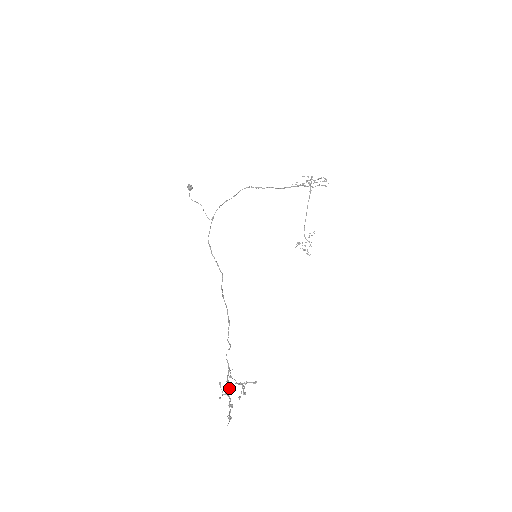
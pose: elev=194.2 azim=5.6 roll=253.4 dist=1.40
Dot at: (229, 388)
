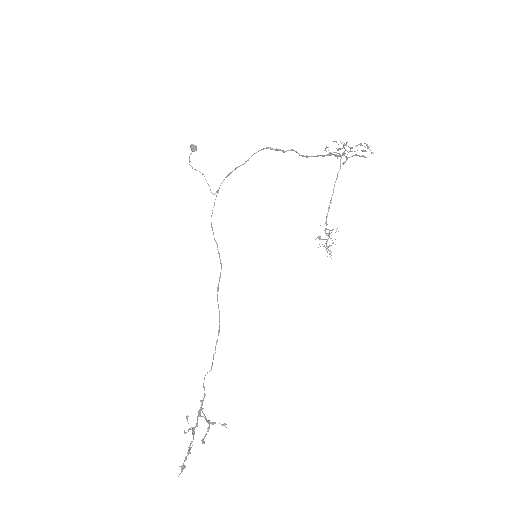
Dot at: (197, 423)
